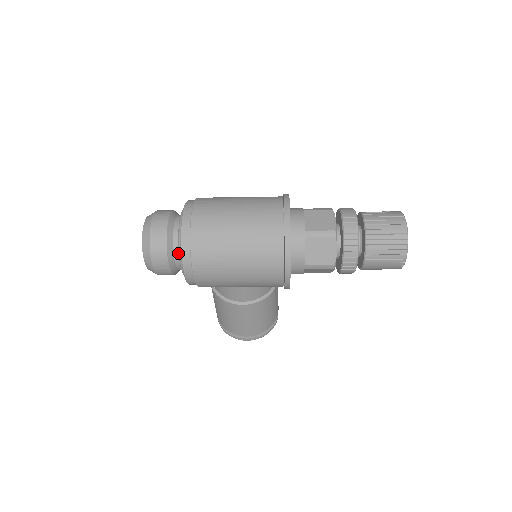
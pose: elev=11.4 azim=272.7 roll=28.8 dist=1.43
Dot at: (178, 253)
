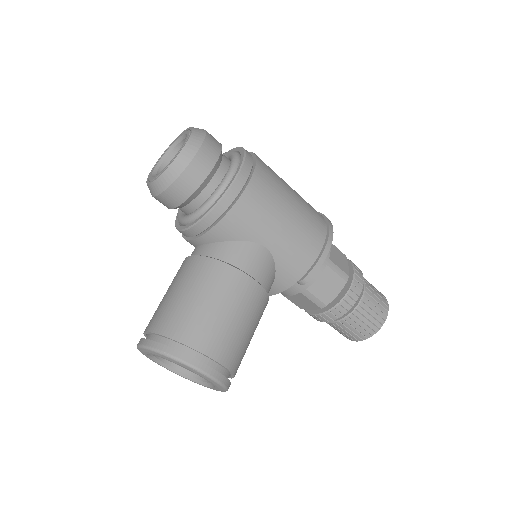
Dot at: (226, 163)
